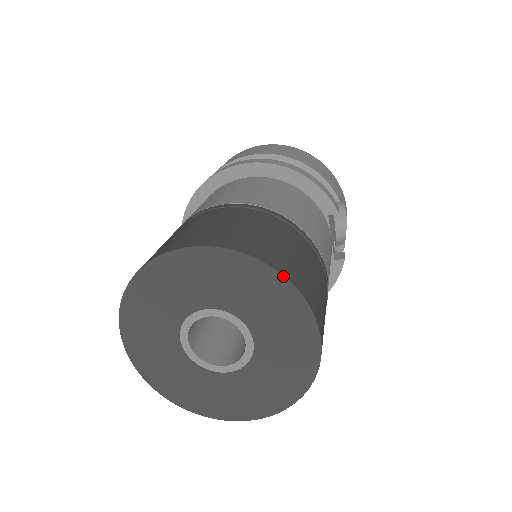
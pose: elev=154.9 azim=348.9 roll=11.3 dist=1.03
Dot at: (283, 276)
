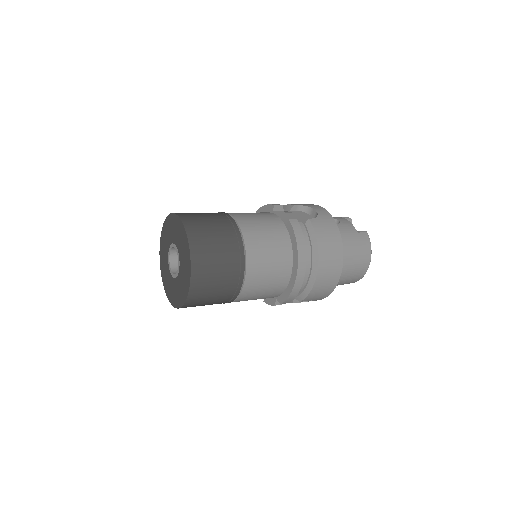
Dot at: (169, 214)
